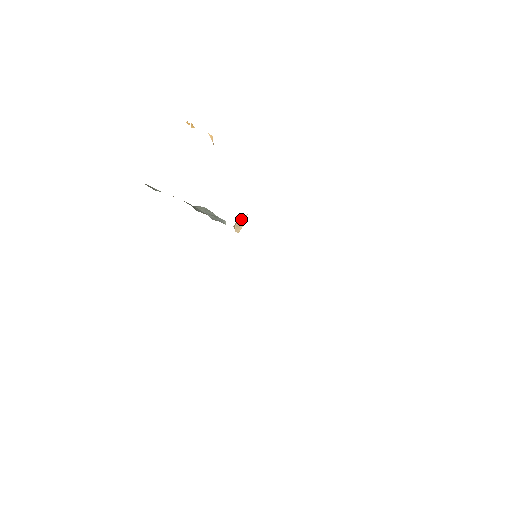
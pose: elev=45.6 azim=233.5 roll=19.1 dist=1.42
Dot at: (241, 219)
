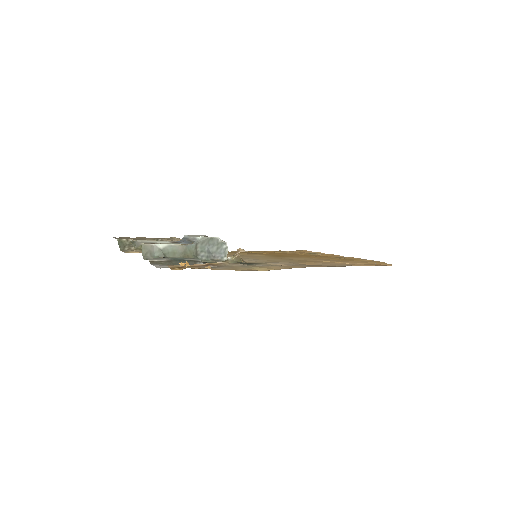
Dot at: occluded
